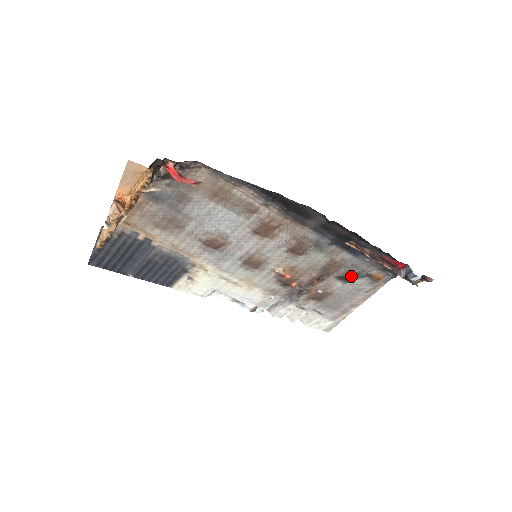
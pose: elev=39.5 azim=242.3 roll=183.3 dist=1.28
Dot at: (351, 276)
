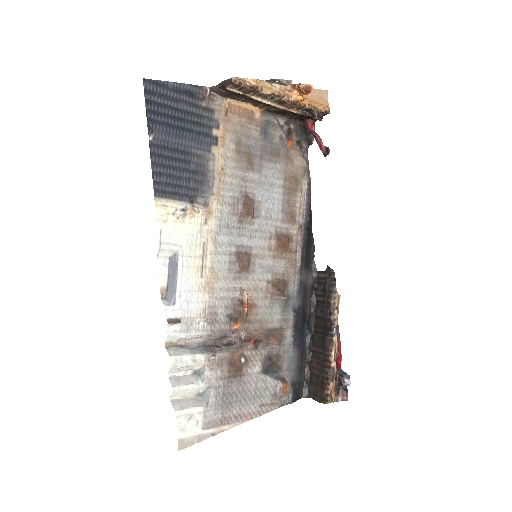
Dot at: (275, 365)
